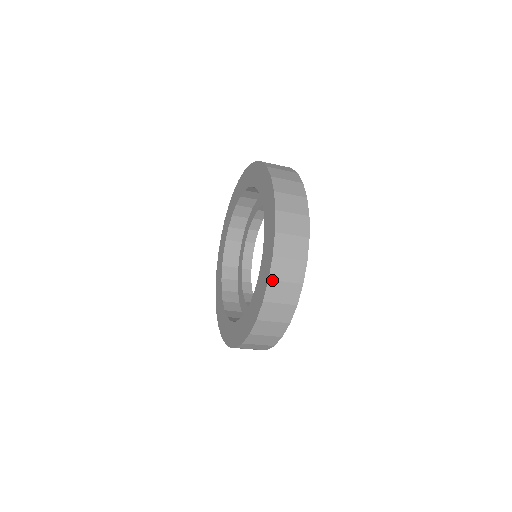
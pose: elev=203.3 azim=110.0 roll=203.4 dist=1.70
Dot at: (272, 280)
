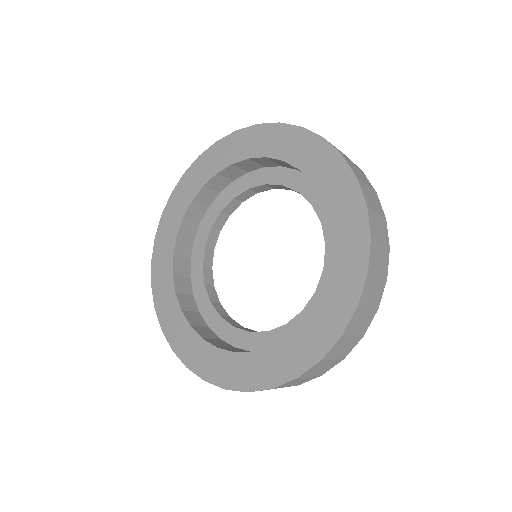
Dot at: (359, 180)
